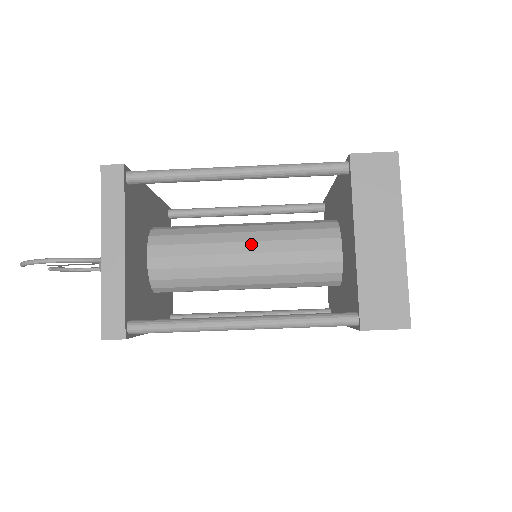
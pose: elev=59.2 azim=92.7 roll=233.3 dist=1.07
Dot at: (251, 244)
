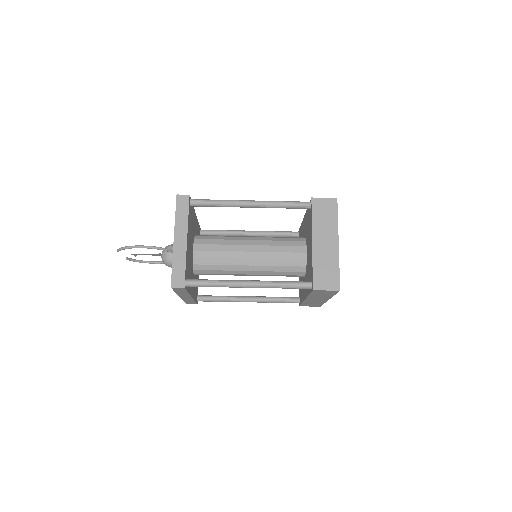
Dot at: (254, 247)
